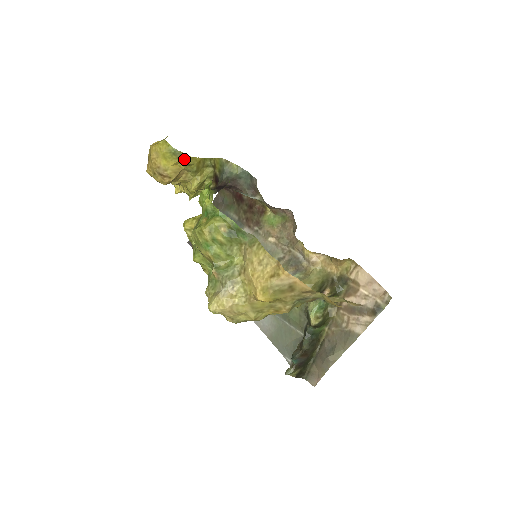
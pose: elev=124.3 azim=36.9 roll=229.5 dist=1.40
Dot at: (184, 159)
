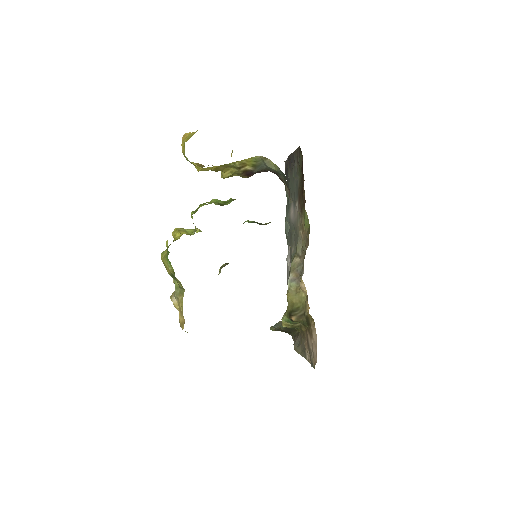
Dot at: (197, 167)
